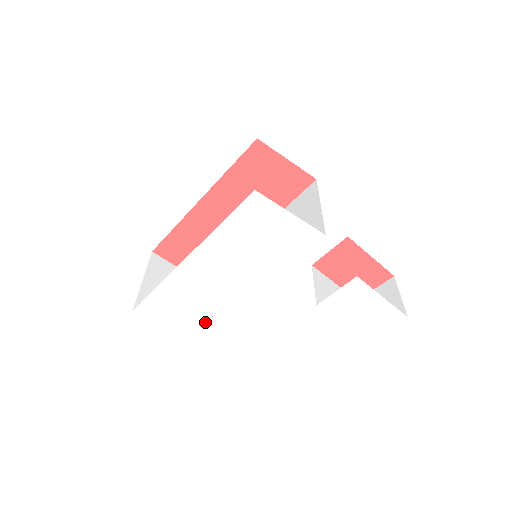
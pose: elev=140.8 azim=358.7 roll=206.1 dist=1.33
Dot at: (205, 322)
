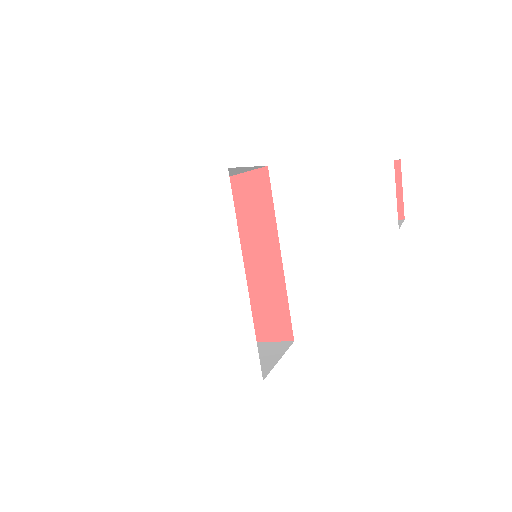
Dot at: (246, 344)
